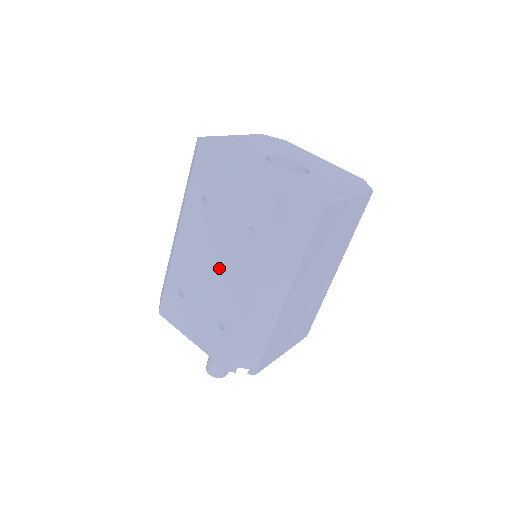
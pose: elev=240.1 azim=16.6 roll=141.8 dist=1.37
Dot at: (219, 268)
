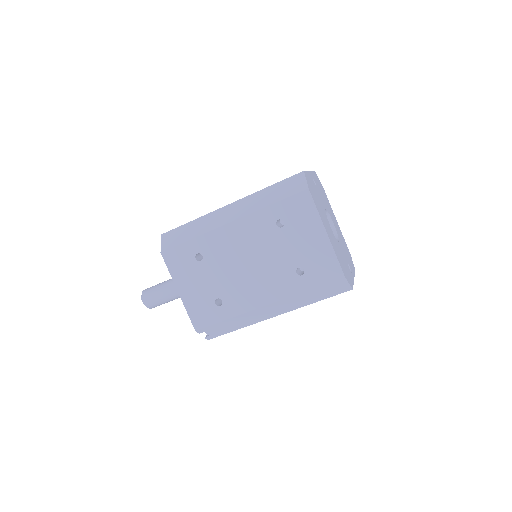
Dot at: (252, 269)
